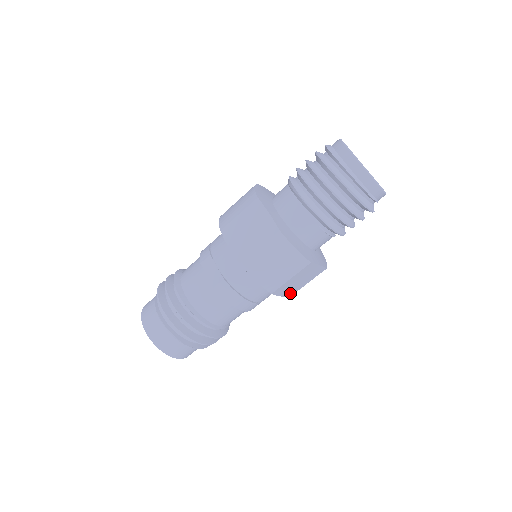
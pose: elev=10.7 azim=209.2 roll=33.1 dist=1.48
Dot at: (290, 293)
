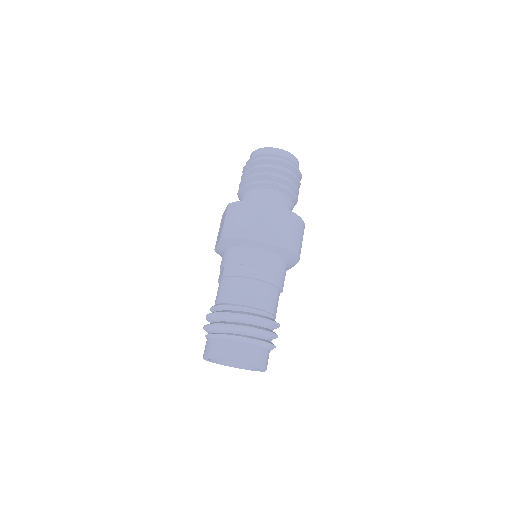
Dot at: (278, 242)
